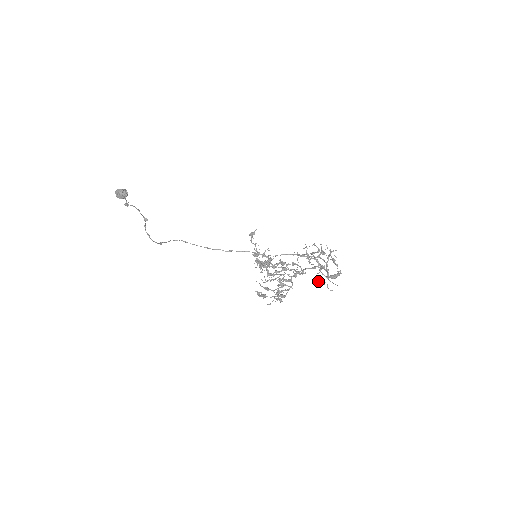
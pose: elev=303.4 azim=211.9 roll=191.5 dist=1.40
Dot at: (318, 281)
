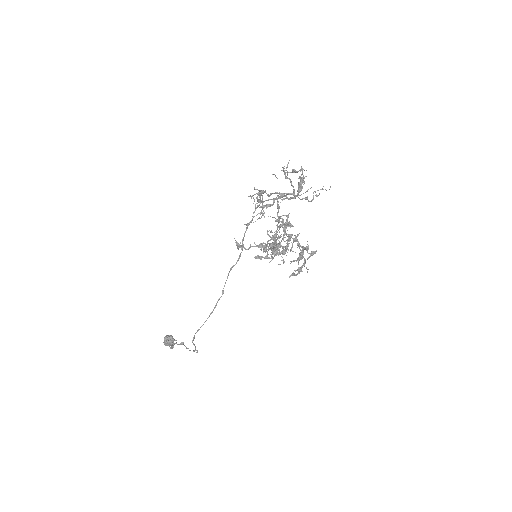
Dot at: occluded
